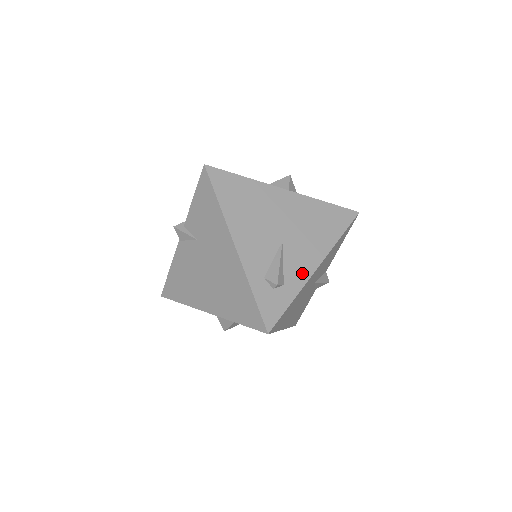
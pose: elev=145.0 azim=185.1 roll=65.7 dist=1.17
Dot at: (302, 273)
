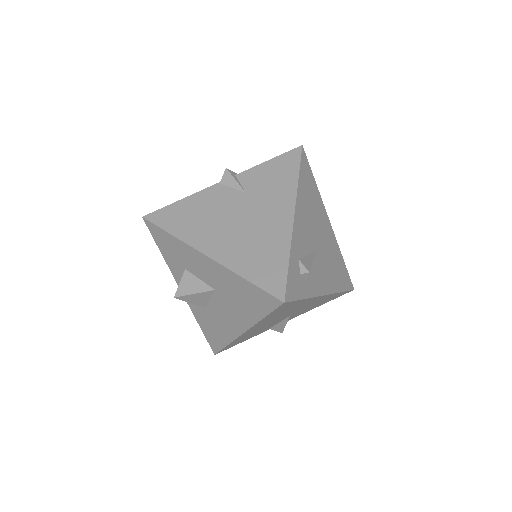
Dot at: (317, 286)
